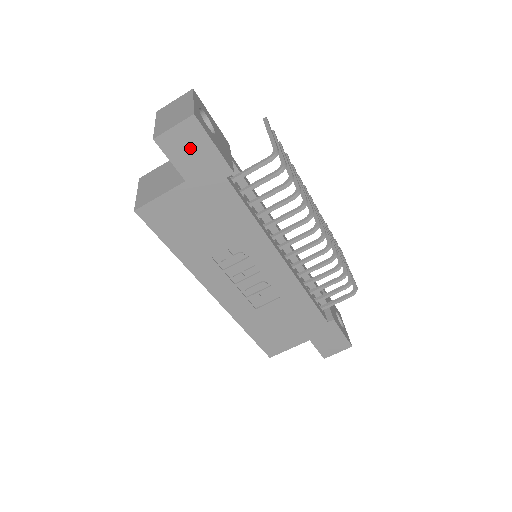
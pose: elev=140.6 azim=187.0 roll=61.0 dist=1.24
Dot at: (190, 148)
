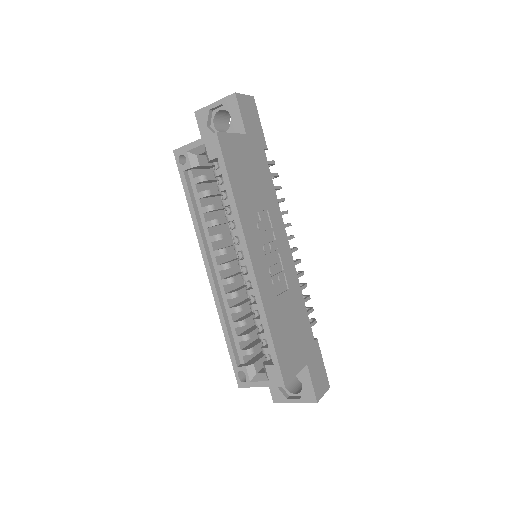
Dot at: (250, 114)
